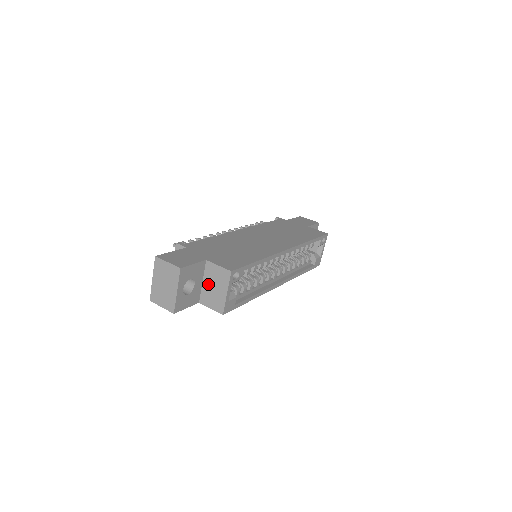
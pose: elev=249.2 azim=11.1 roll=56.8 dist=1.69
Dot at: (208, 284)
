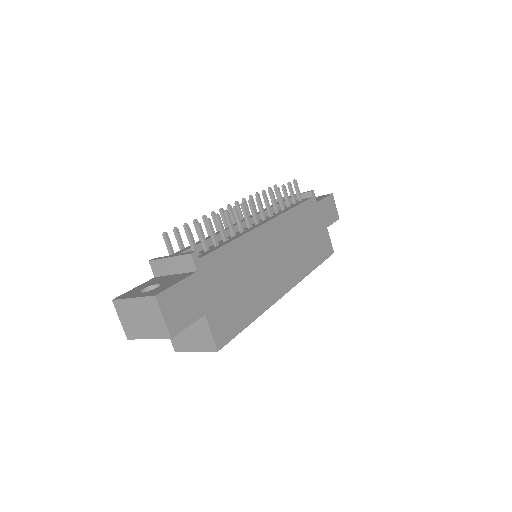
Dot at: occluded
